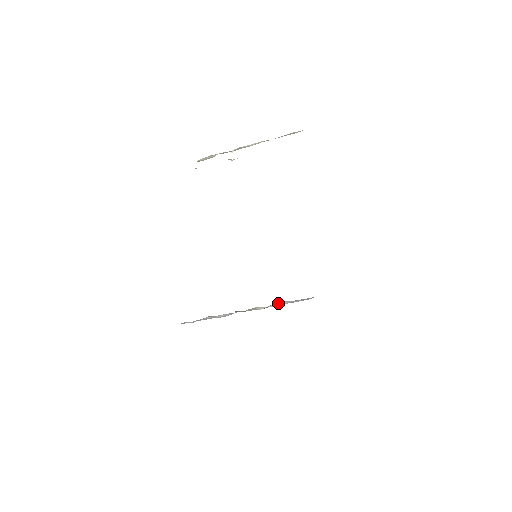
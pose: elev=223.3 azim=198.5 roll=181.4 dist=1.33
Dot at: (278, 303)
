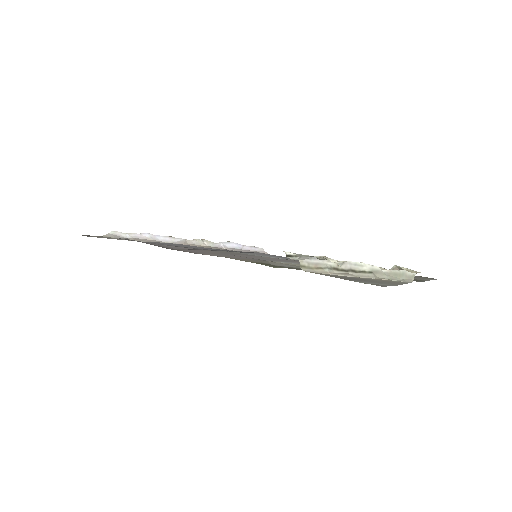
Dot at: (228, 243)
